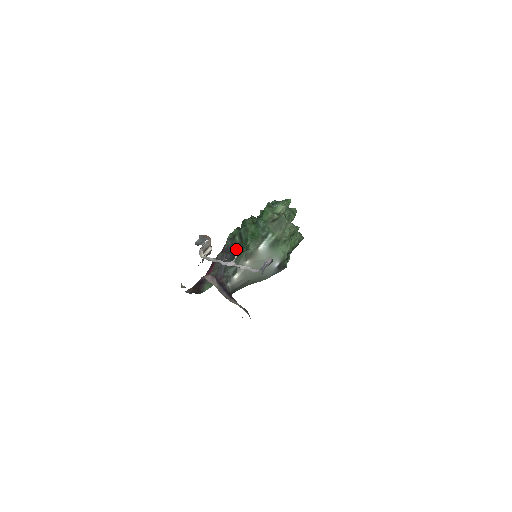
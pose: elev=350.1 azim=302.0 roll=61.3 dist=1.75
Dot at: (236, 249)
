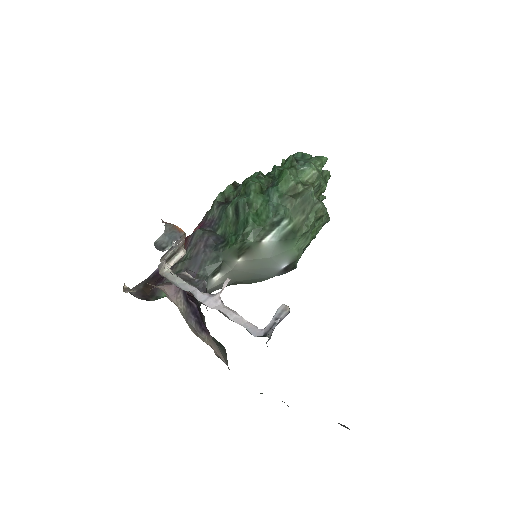
Dot at: (225, 230)
